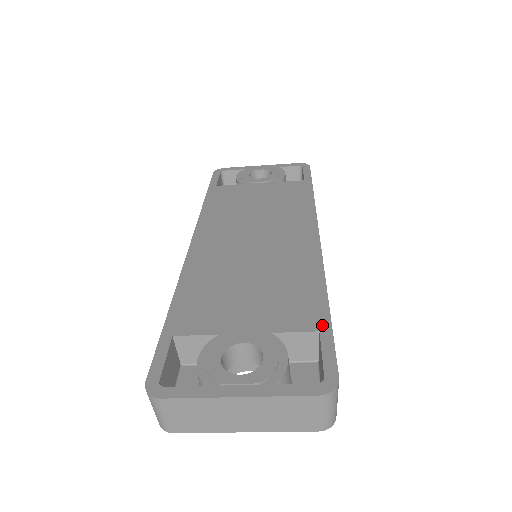
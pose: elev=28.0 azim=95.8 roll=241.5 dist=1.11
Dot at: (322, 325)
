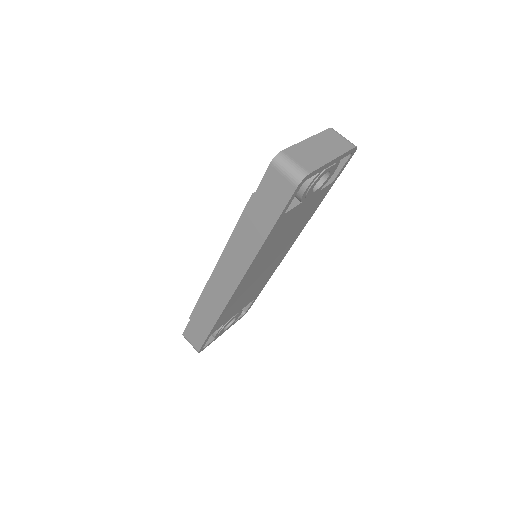
Dot at: (257, 296)
